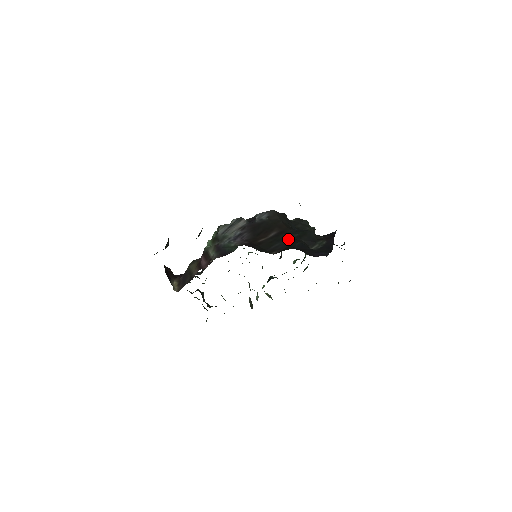
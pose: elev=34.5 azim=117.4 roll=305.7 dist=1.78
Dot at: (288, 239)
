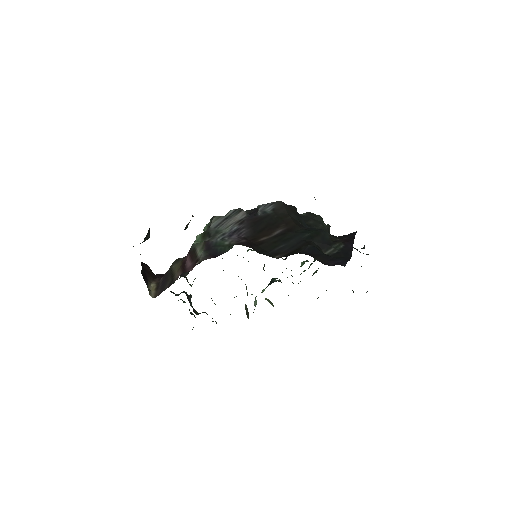
Dot at: (296, 239)
